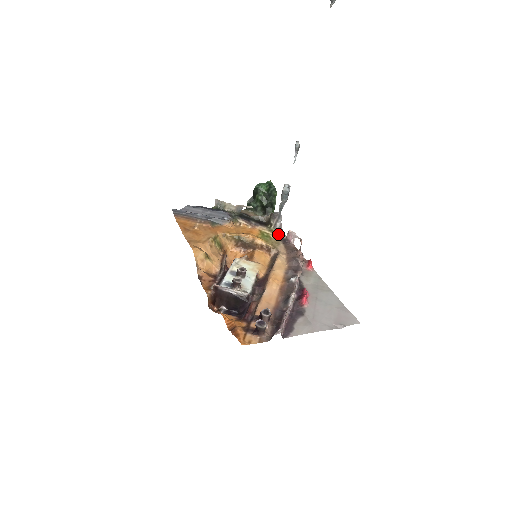
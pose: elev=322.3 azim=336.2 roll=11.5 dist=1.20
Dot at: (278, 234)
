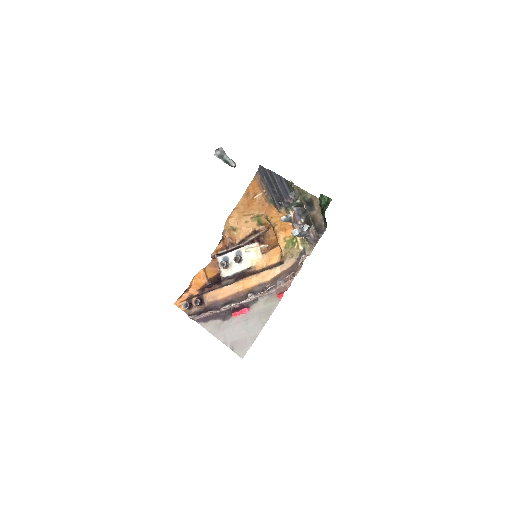
Dot at: (306, 247)
